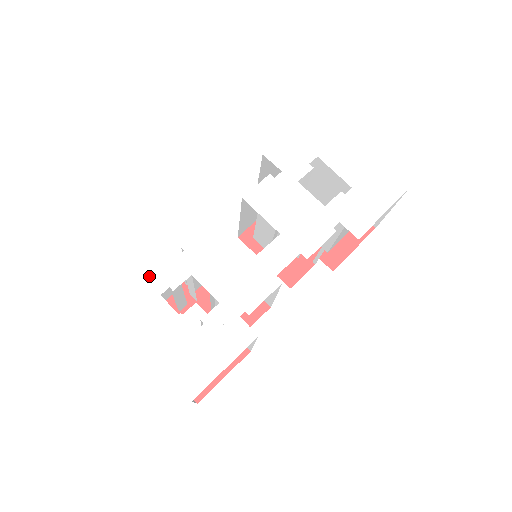
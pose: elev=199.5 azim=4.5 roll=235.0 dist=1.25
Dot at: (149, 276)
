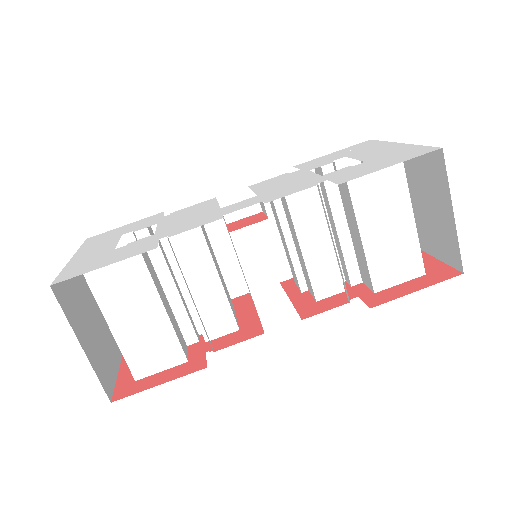
Dot at: (129, 228)
